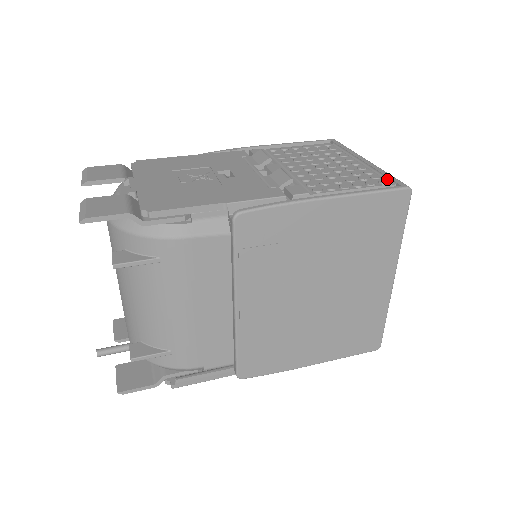
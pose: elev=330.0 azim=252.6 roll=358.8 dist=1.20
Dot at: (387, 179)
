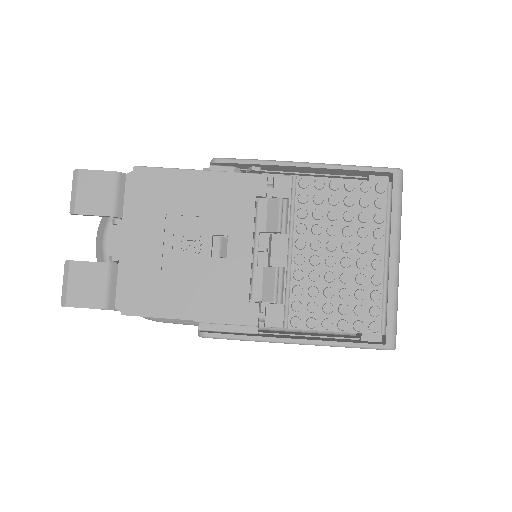
Dot at: (385, 319)
